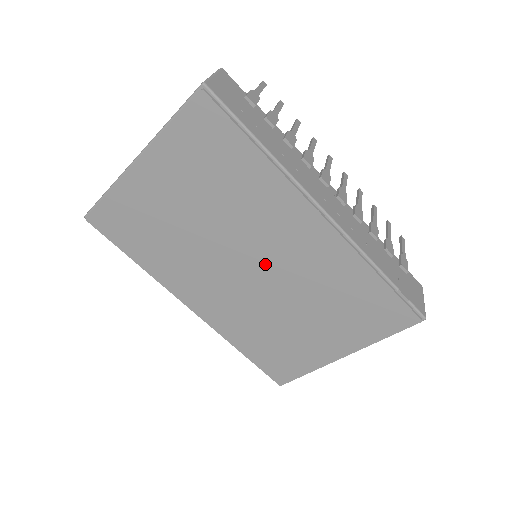
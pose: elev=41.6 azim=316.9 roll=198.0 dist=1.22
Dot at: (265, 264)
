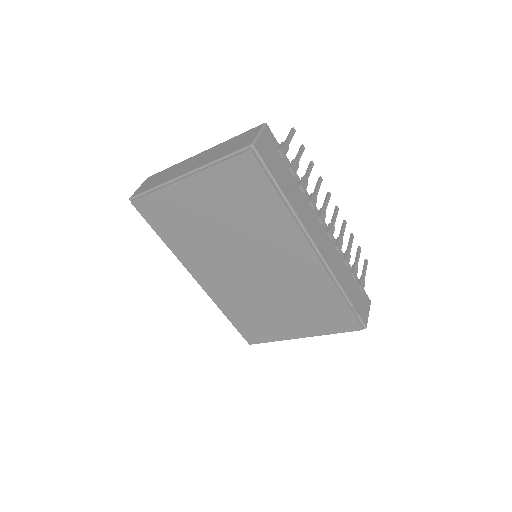
Dot at: (263, 267)
